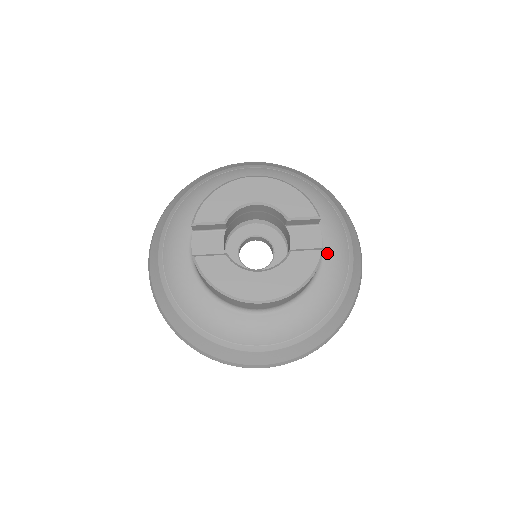
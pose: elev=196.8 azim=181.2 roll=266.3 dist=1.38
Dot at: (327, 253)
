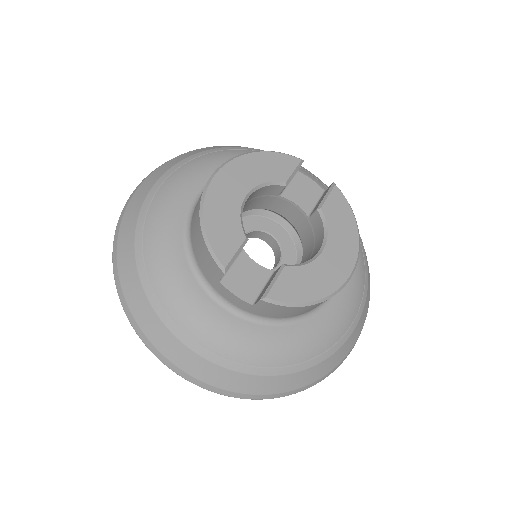
Dot at: occluded
